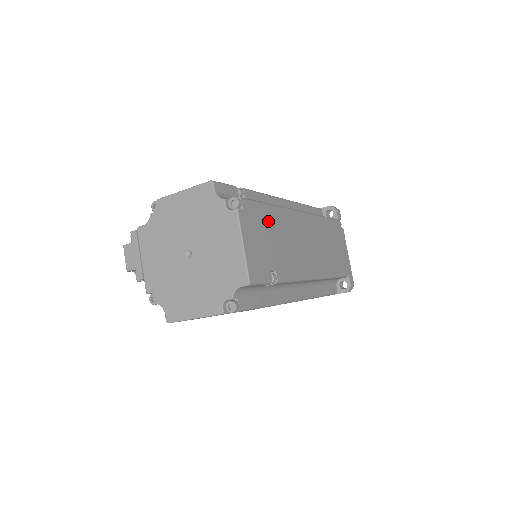
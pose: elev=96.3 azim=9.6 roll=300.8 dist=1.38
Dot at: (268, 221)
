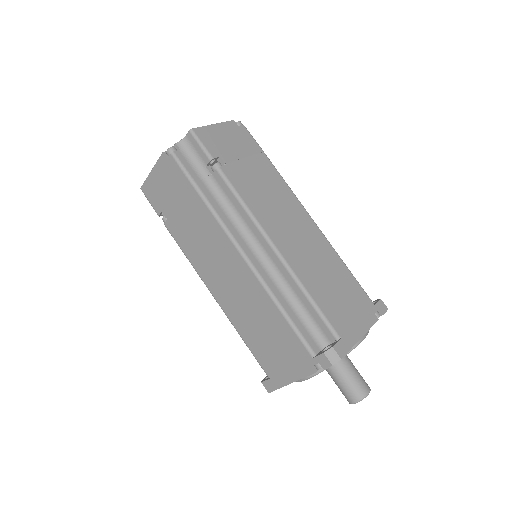
Dot at: (256, 157)
